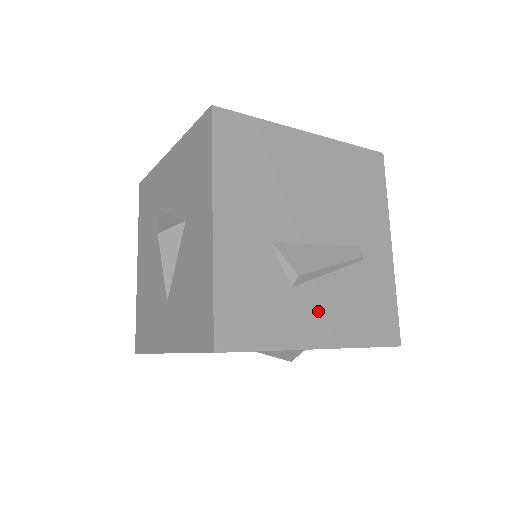
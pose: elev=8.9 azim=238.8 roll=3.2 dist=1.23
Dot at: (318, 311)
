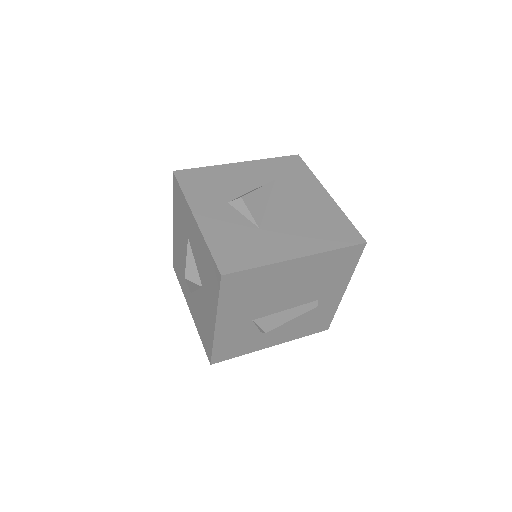
Dot at: (276, 335)
